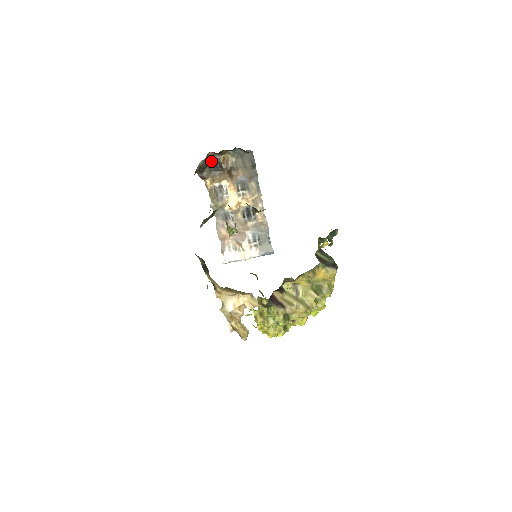
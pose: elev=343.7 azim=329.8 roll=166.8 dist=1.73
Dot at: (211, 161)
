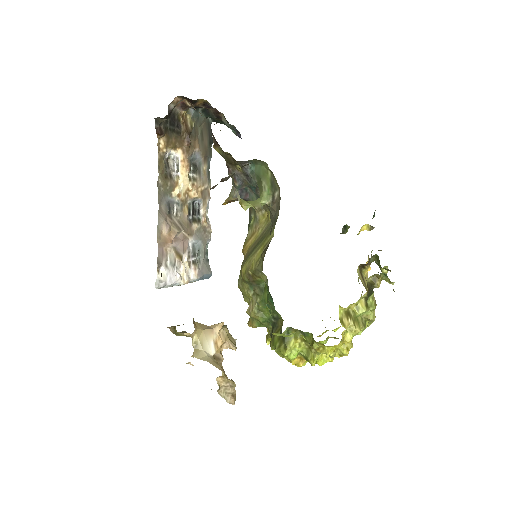
Dot at: occluded
